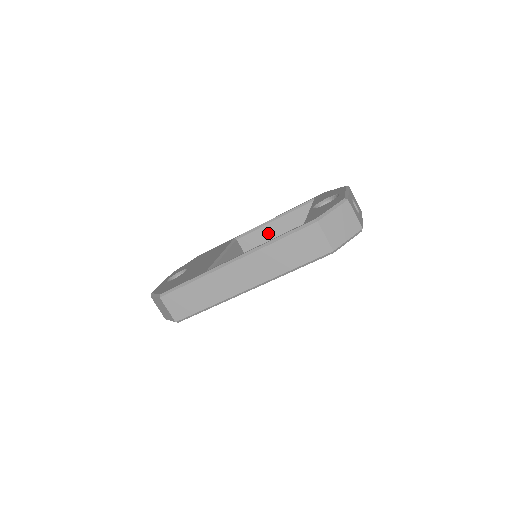
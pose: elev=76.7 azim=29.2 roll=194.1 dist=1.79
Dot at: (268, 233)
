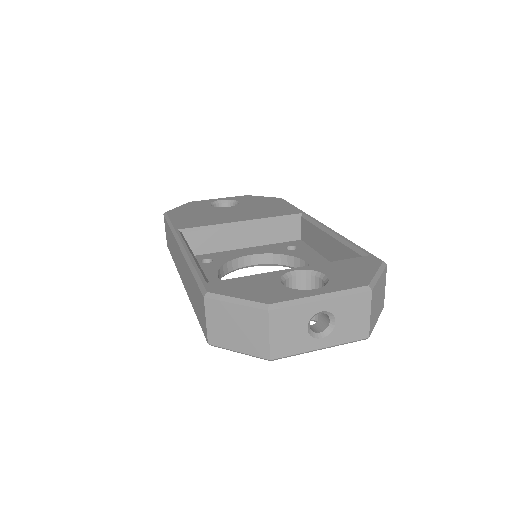
Dot at: (321, 241)
